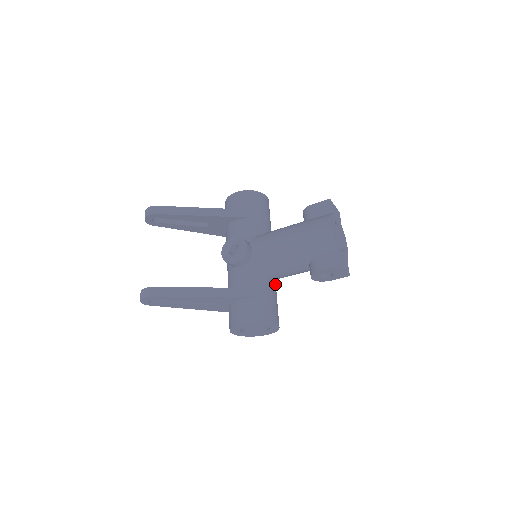
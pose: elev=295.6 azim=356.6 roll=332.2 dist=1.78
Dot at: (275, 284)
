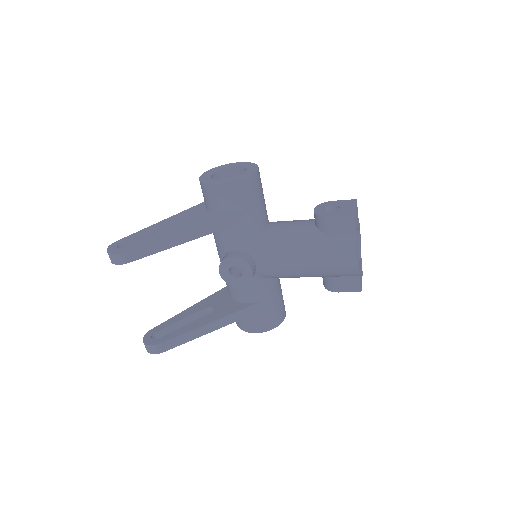
Dot at: occluded
